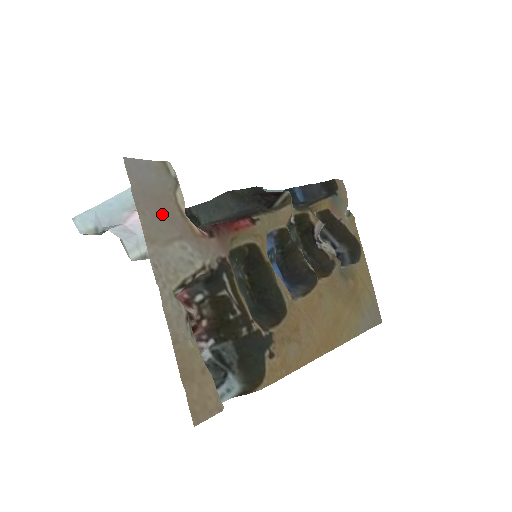
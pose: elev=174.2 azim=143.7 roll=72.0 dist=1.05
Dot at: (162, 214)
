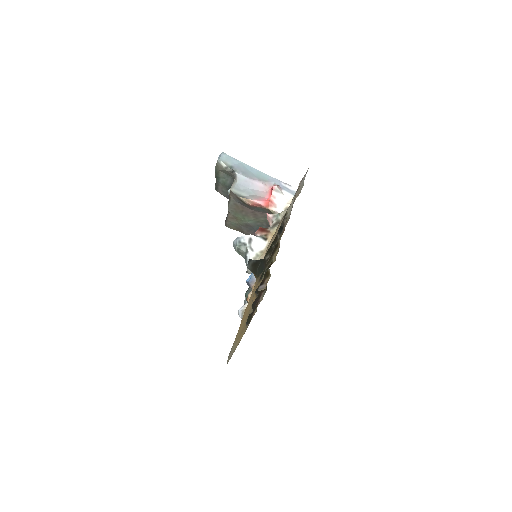
Dot at: occluded
